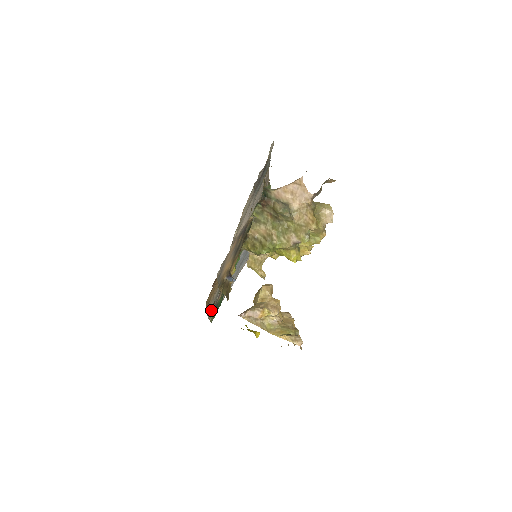
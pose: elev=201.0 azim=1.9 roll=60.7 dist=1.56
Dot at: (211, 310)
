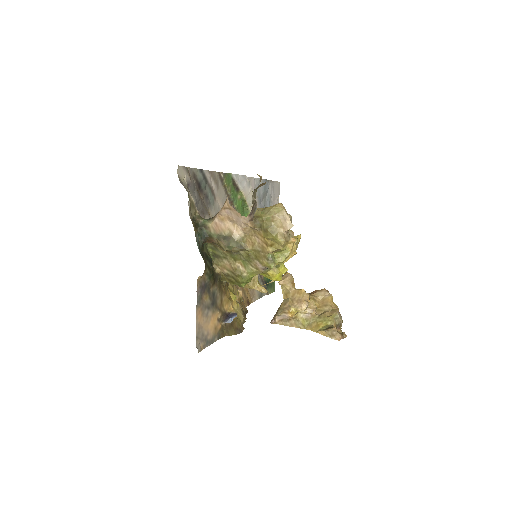
Dot at: occluded
